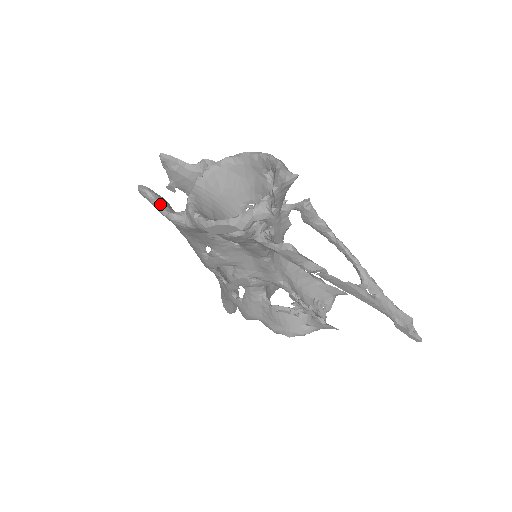
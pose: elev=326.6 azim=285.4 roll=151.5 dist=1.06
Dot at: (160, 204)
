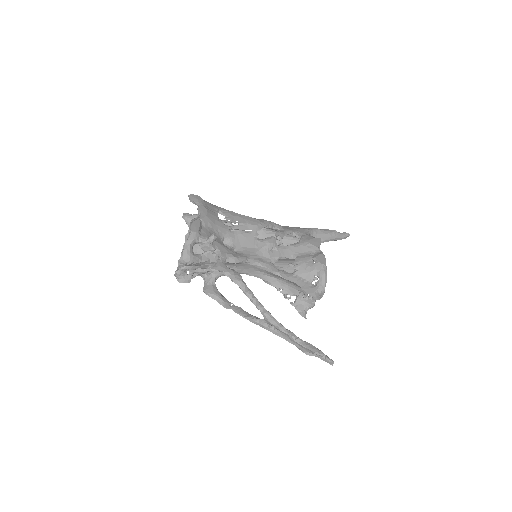
Dot at: occluded
